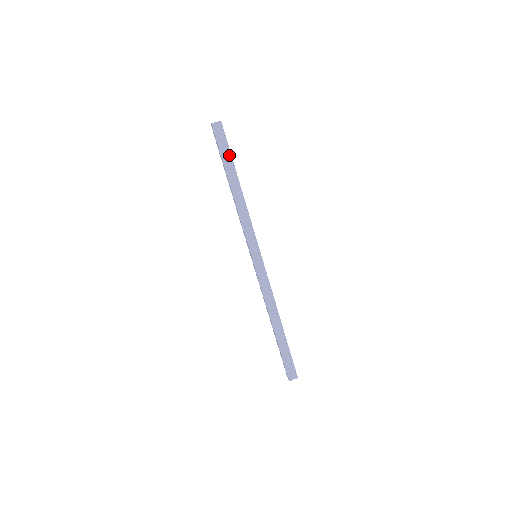
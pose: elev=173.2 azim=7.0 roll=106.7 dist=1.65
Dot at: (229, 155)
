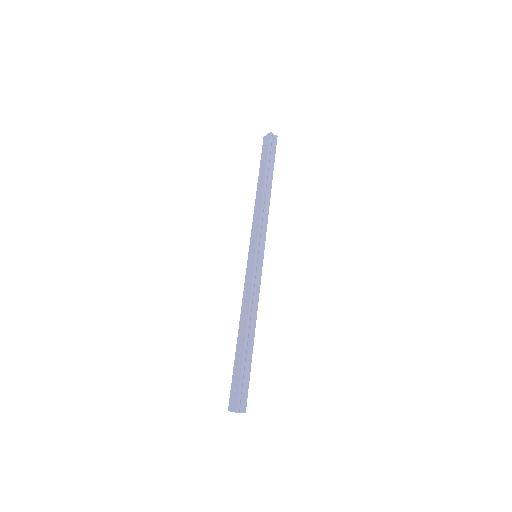
Dot at: (273, 161)
